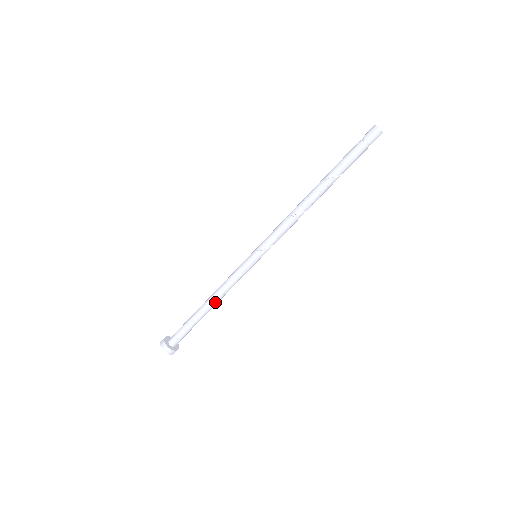
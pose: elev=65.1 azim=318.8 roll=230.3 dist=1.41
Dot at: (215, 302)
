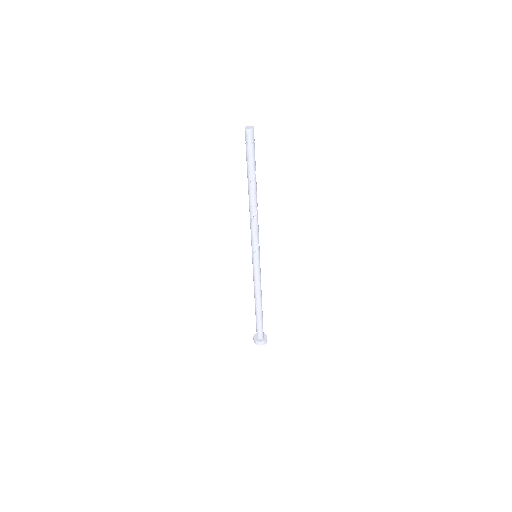
Dot at: (260, 298)
